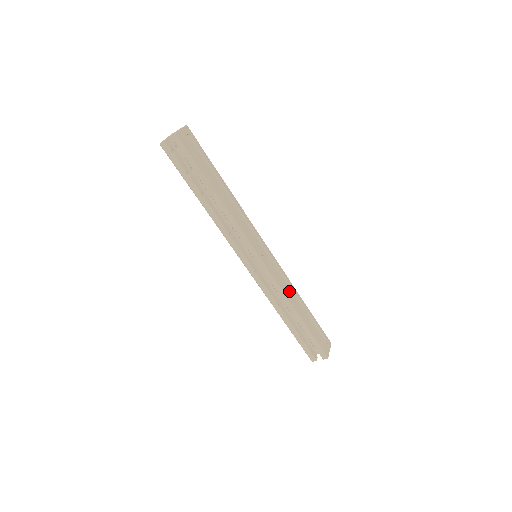
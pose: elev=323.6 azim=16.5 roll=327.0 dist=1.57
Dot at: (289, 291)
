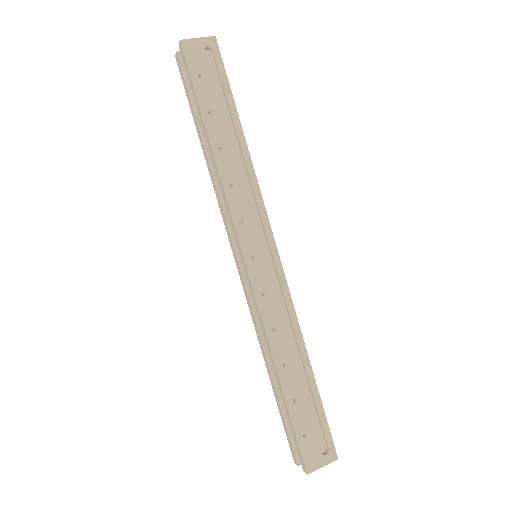
Dot at: (282, 332)
